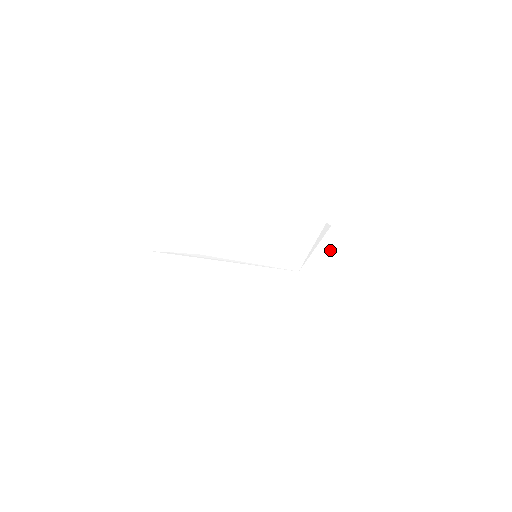
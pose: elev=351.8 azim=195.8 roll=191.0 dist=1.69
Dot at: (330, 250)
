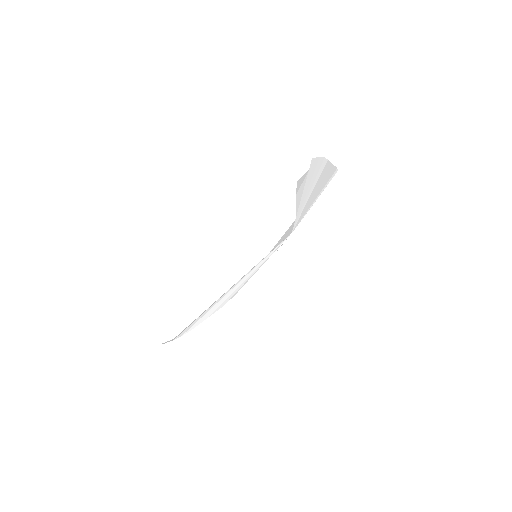
Dot at: (316, 181)
